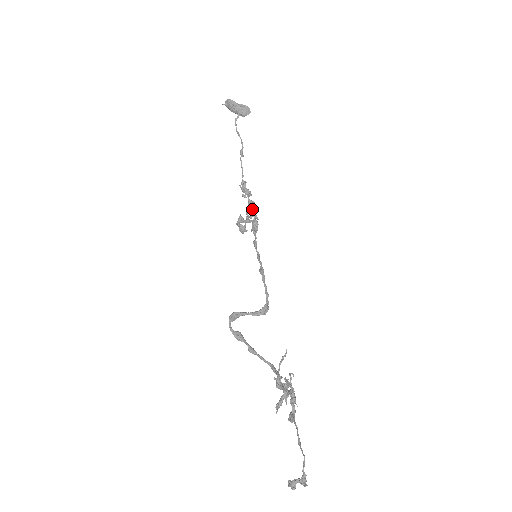
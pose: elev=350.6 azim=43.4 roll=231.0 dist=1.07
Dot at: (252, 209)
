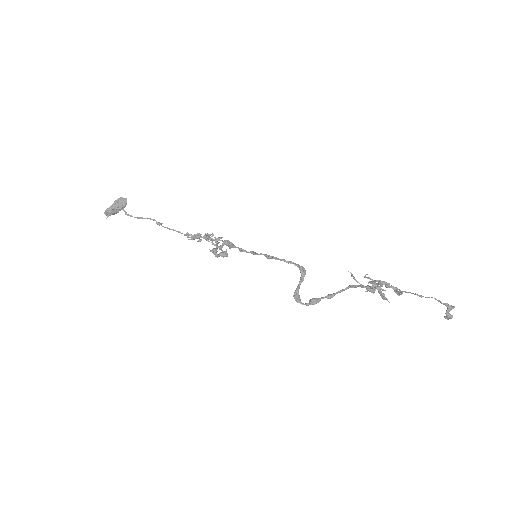
Dot at: (214, 240)
